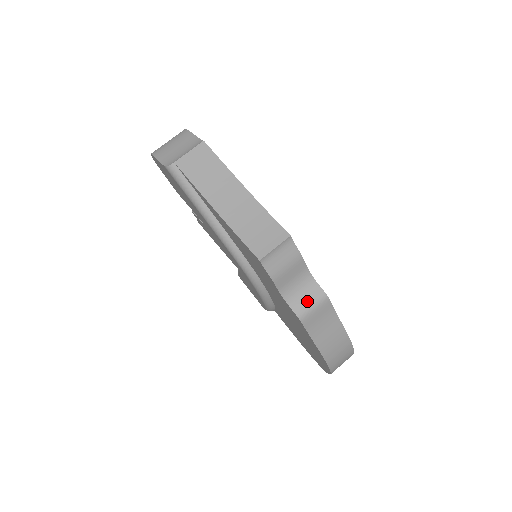
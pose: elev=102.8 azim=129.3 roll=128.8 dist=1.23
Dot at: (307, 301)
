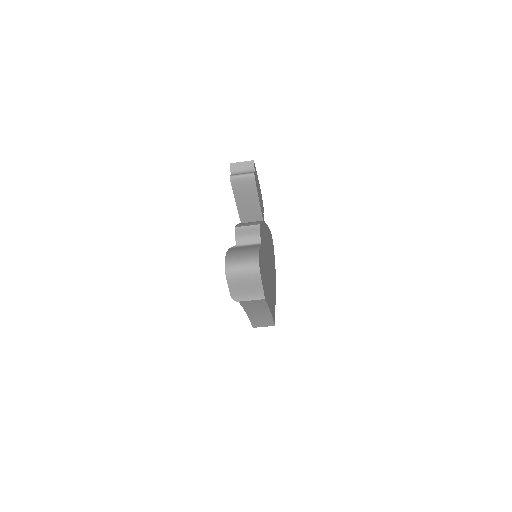
Dot at: occluded
